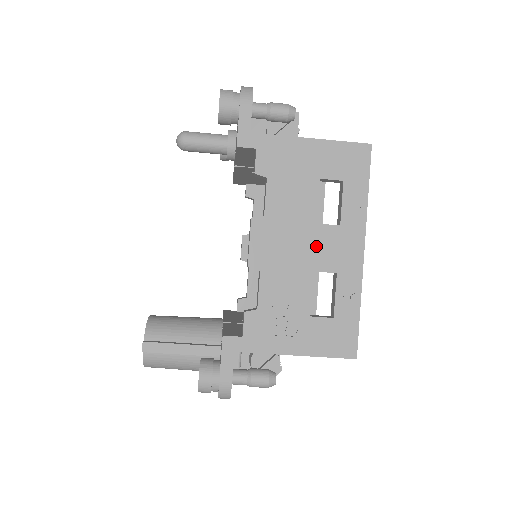
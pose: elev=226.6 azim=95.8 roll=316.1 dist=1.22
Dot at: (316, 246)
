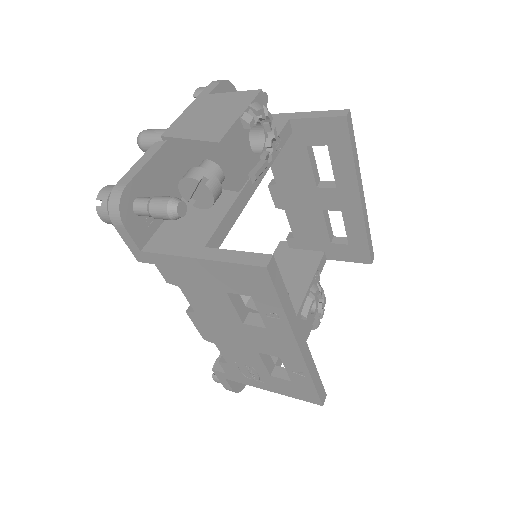
Dot at: (251, 338)
